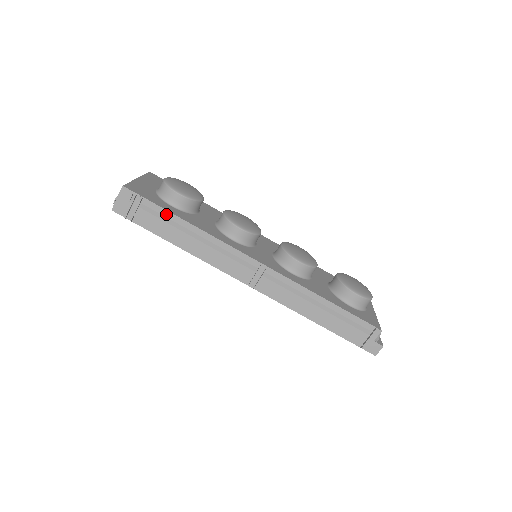
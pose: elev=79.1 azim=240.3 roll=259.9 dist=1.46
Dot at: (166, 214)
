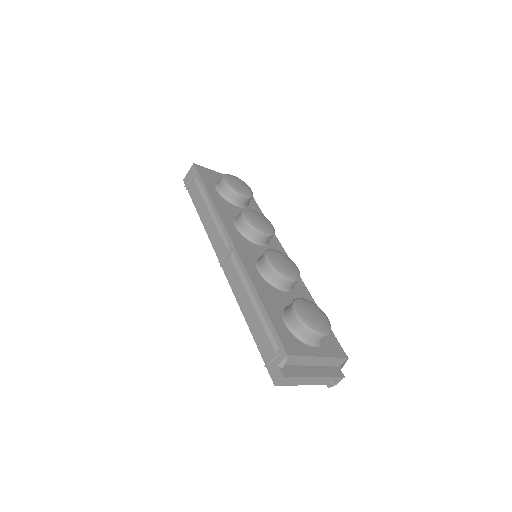
Dot at: occluded
